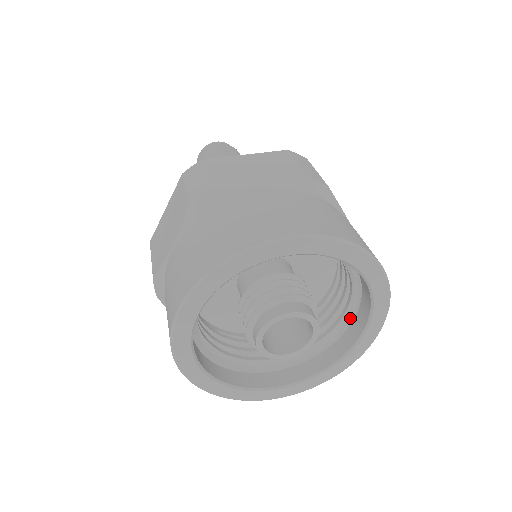
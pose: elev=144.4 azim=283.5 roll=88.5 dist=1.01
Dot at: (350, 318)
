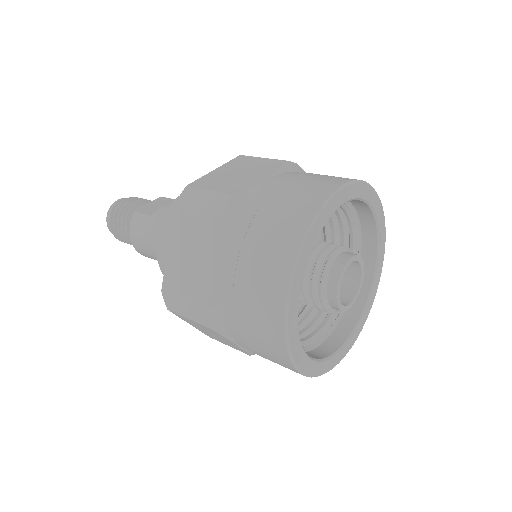
Dot at: occluded
